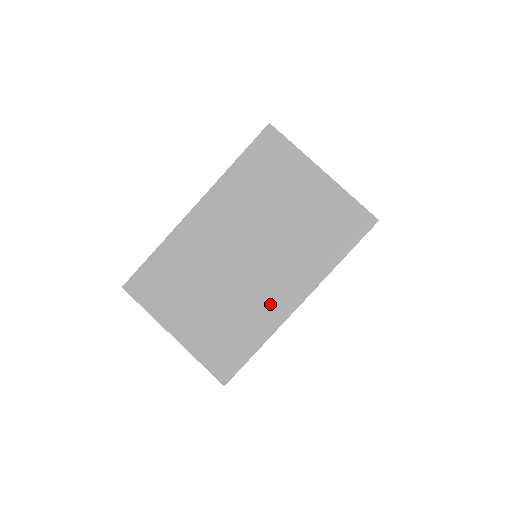
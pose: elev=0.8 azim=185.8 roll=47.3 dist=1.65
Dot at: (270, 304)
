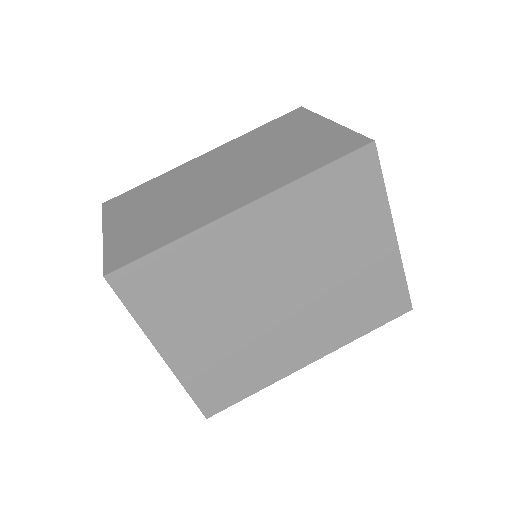
Dot at: (211, 208)
